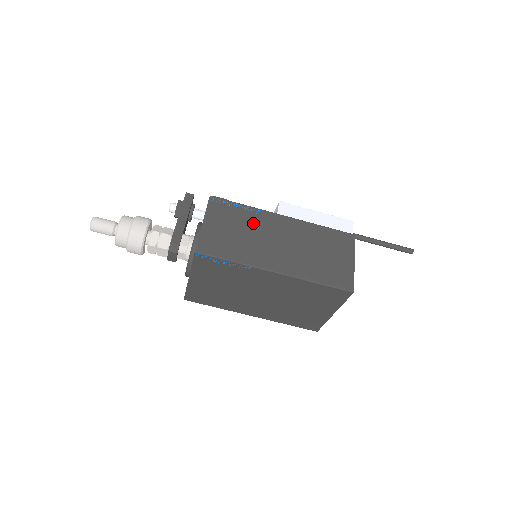
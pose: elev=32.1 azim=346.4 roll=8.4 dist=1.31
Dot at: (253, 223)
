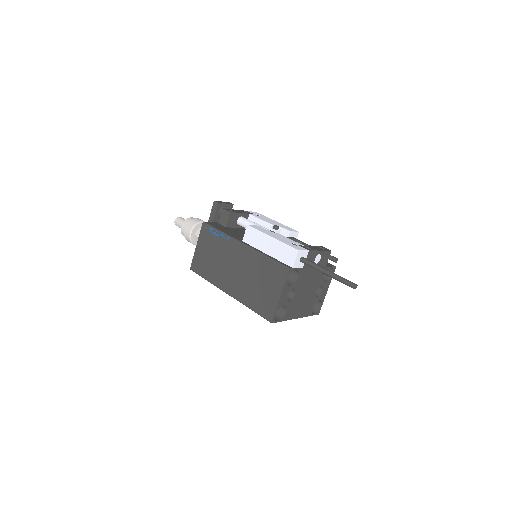
Dot at: (222, 249)
